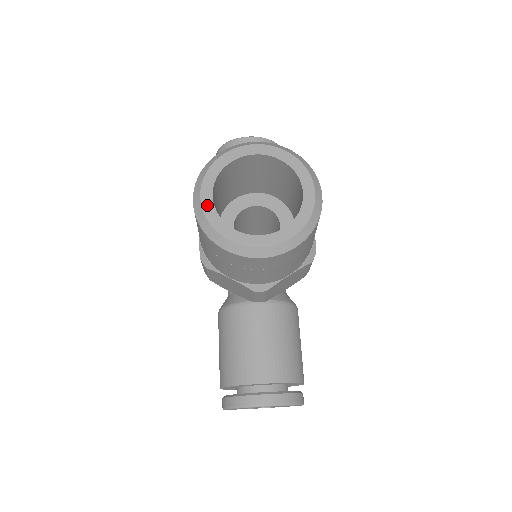
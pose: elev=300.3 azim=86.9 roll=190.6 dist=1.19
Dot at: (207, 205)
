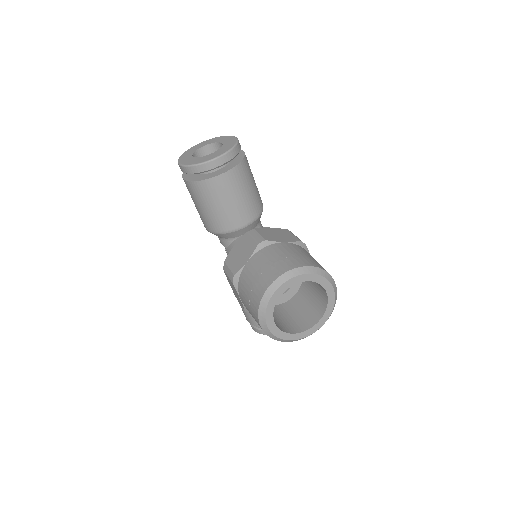
Dot at: (273, 329)
